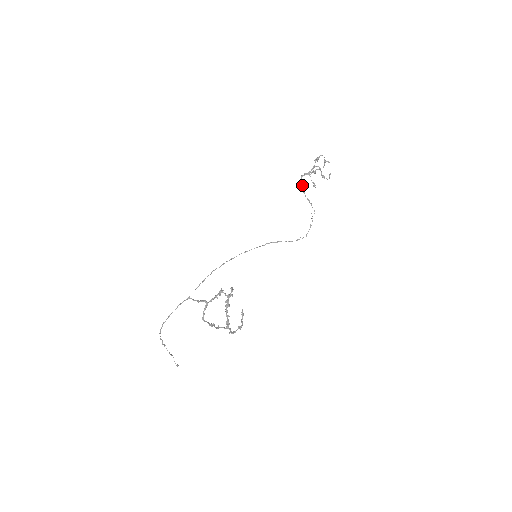
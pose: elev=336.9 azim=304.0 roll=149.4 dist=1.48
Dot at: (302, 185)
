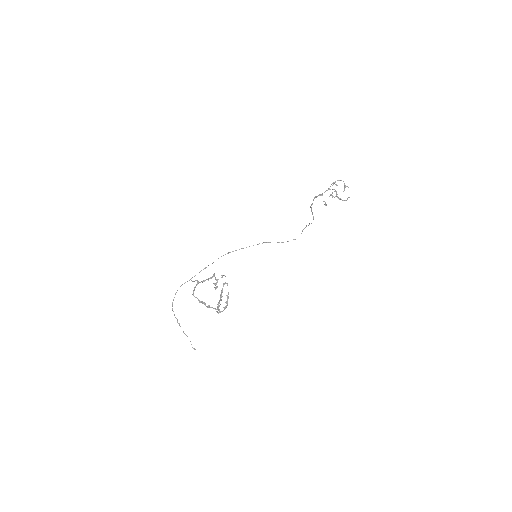
Dot at: (312, 203)
